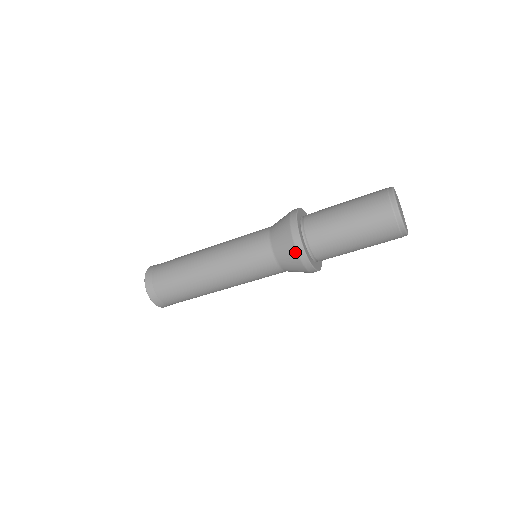
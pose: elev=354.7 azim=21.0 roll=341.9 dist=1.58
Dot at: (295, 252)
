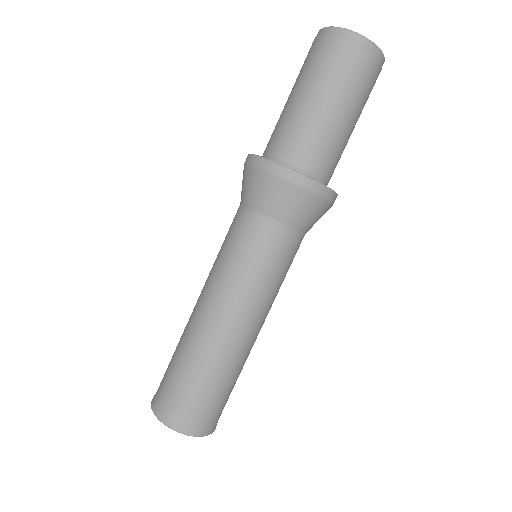
Dot at: (249, 168)
